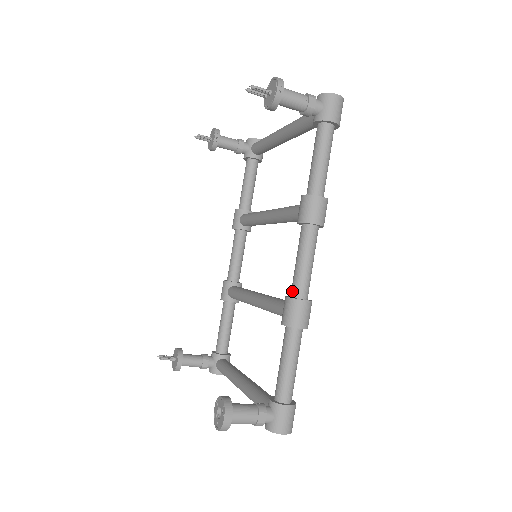
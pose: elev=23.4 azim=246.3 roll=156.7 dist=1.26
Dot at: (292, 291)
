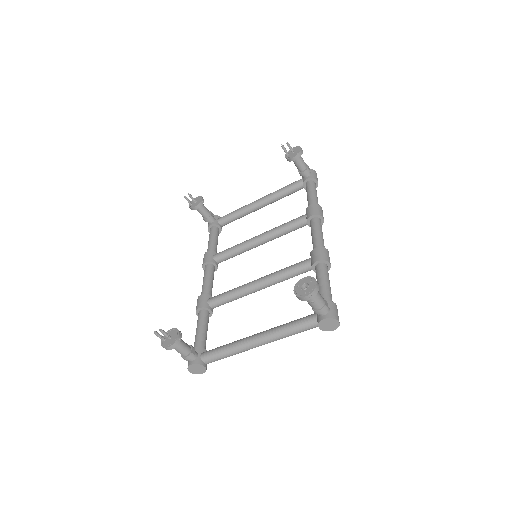
Dot at: (317, 246)
